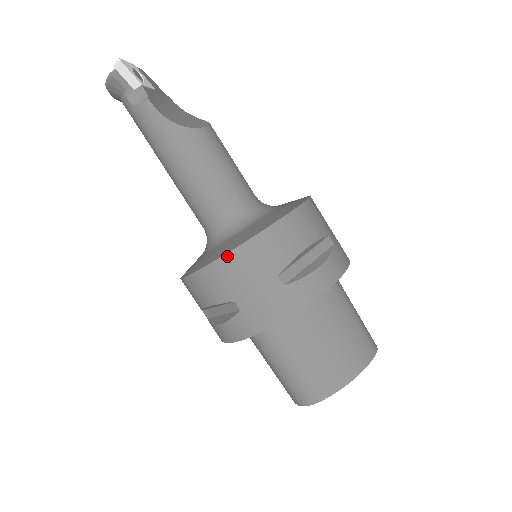
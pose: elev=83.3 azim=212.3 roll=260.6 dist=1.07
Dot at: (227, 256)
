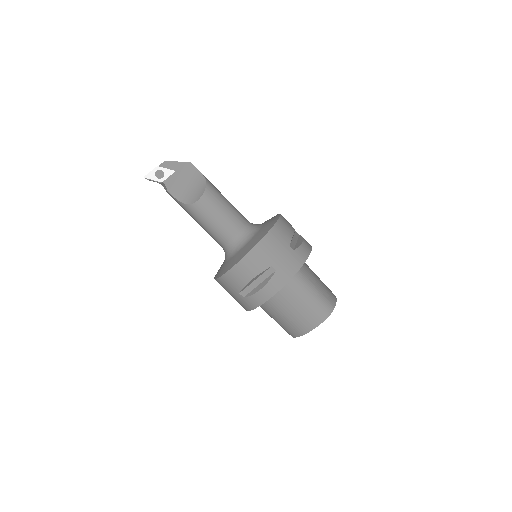
Dot at: (217, 280)
